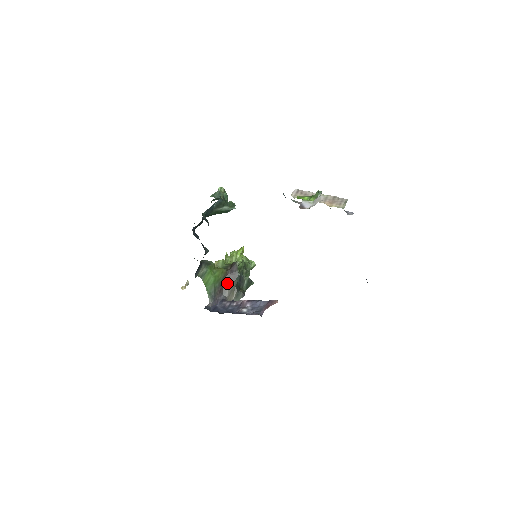
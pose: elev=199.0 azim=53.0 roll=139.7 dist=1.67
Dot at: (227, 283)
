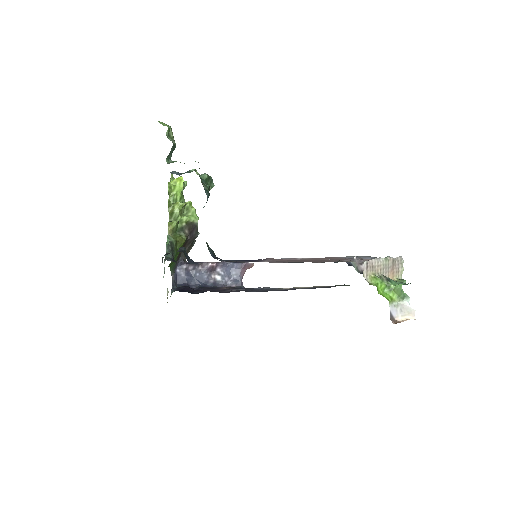
Dot at: (185, 246)
